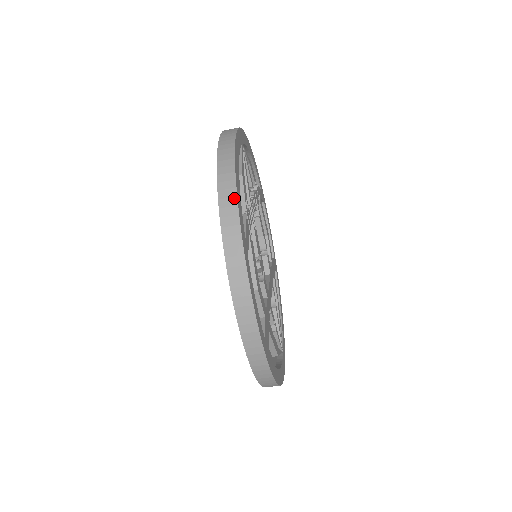
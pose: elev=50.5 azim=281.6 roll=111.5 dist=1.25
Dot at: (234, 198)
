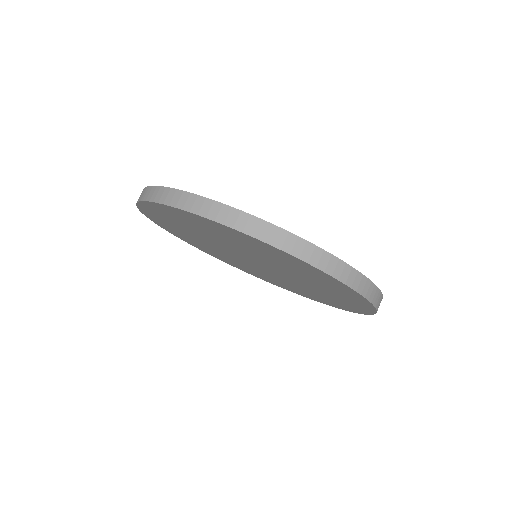
Dot at: occluded
